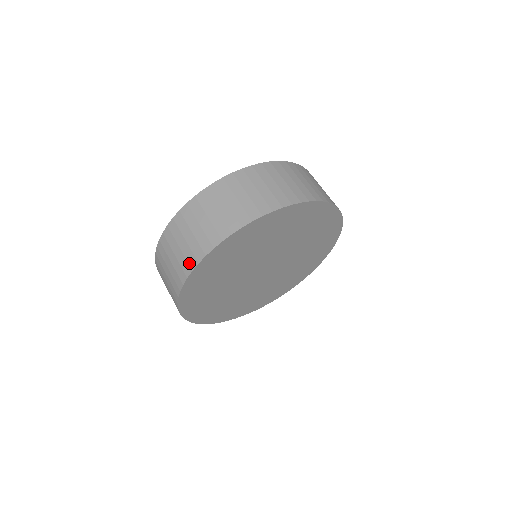
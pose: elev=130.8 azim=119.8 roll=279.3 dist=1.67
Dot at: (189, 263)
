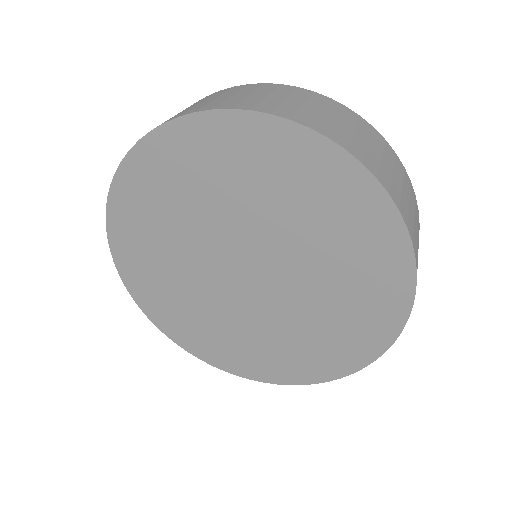
Dot at: occluded
